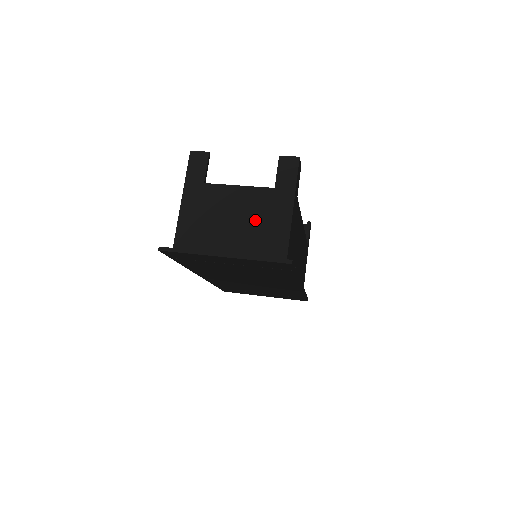
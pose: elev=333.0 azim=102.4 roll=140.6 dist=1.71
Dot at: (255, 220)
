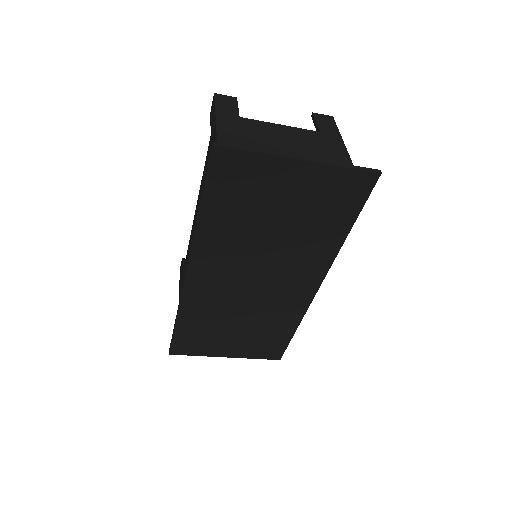
Dot at: (311, 151)
